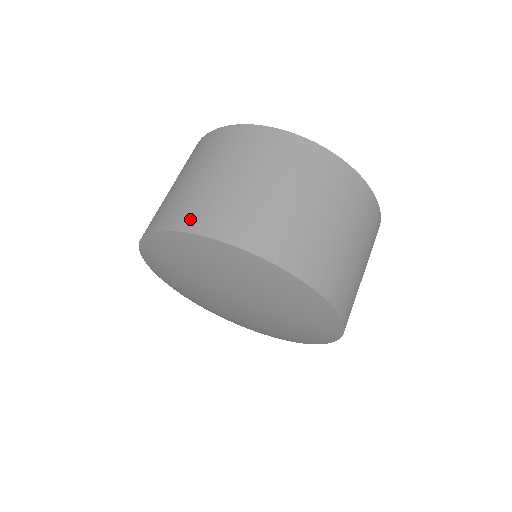
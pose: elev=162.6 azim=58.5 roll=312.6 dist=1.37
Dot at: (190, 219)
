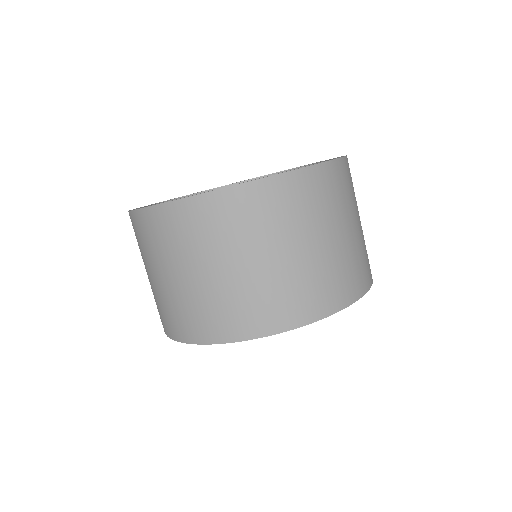
Dot at: (296, 313)
